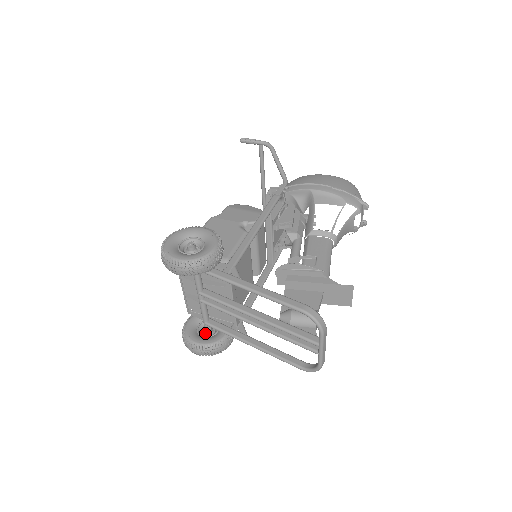
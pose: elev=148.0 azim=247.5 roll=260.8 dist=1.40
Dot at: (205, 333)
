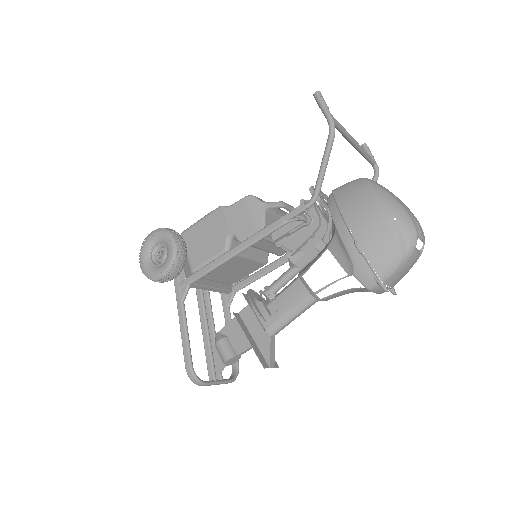
Dot at: occluded
